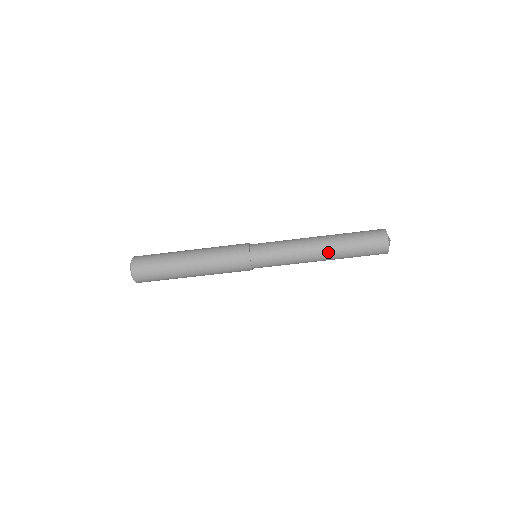
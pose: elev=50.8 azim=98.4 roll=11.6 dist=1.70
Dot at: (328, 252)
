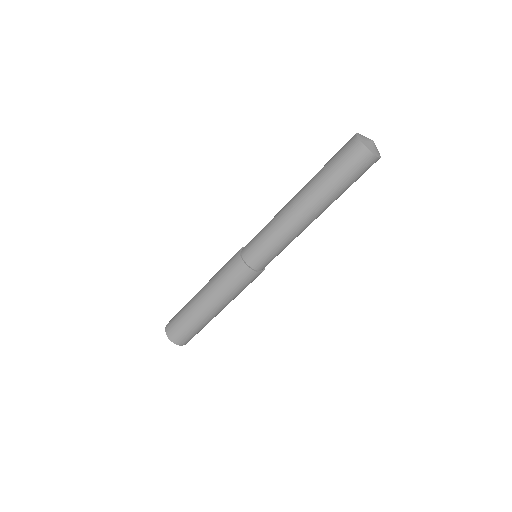
Dot at: (315, 209)
